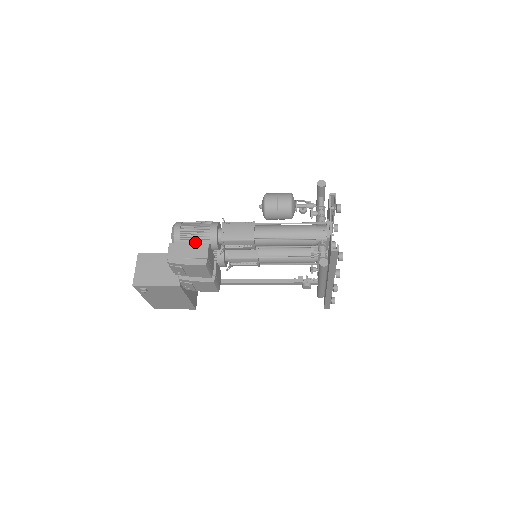
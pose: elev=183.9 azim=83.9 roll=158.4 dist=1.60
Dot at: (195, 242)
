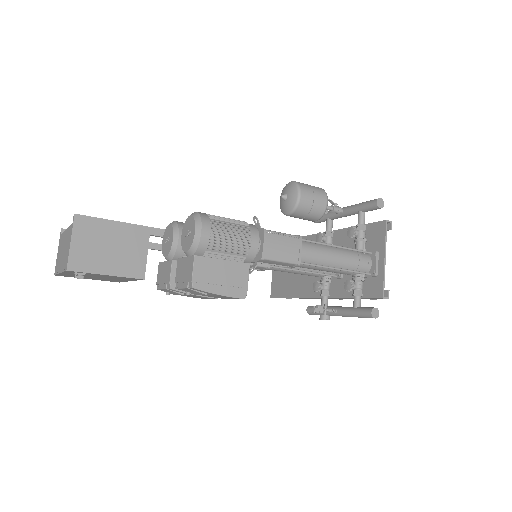
Dot at: (226, 255)
